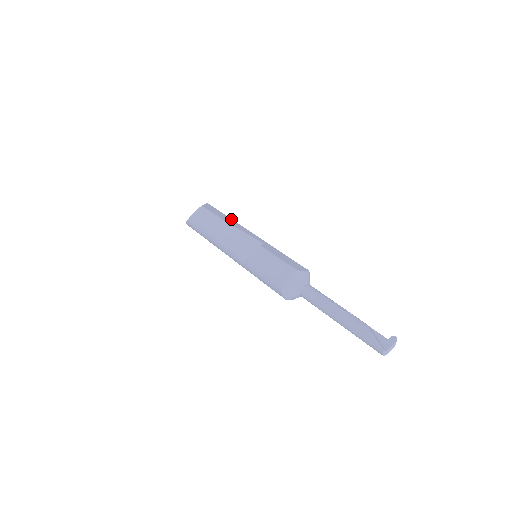
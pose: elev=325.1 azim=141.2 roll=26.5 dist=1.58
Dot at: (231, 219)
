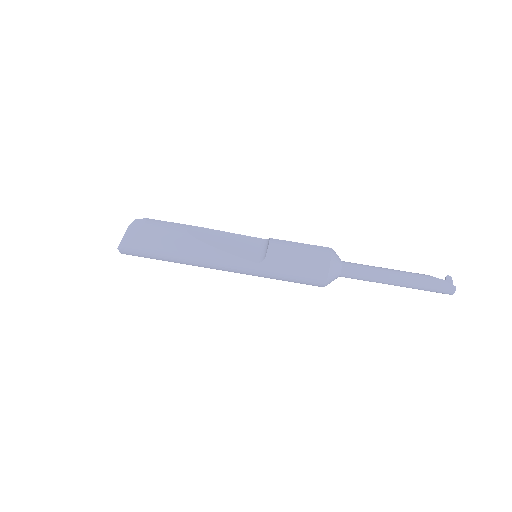
Dot at: occluded
